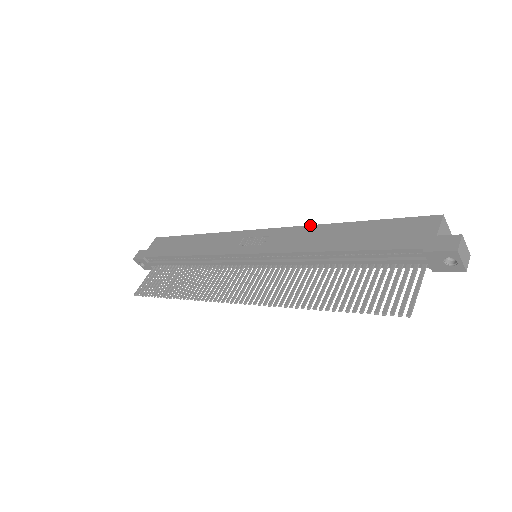
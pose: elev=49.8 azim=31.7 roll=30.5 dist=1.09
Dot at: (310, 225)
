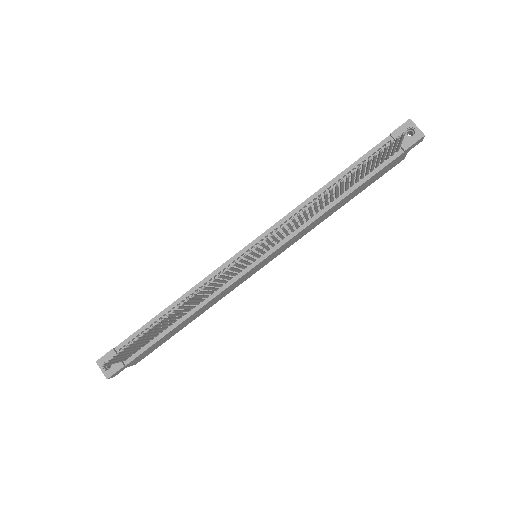
Dot at: occluded
